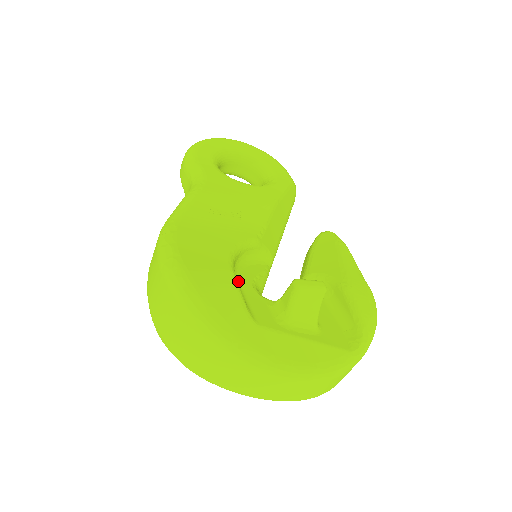
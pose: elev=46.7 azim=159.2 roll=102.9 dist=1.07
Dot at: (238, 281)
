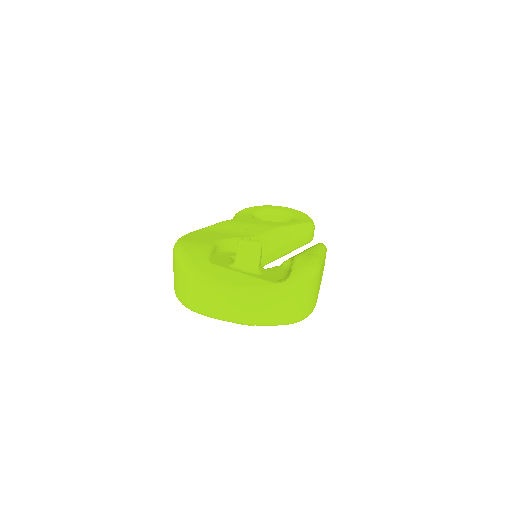
Dot at: (220, 253)
